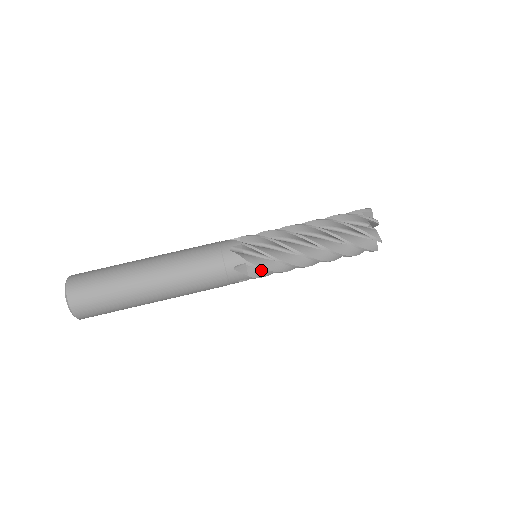
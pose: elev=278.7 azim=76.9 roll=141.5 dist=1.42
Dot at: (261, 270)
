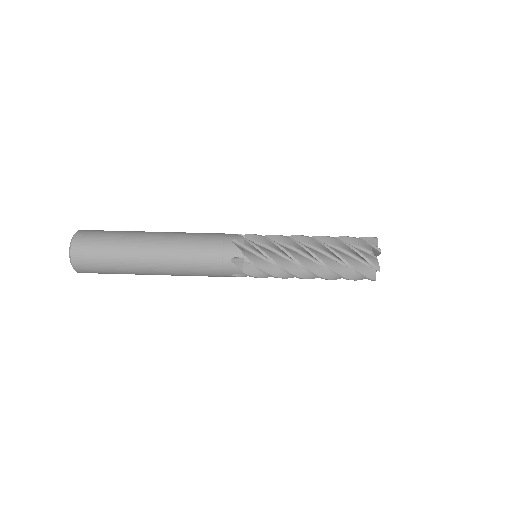
Dot at: (257, 270)
